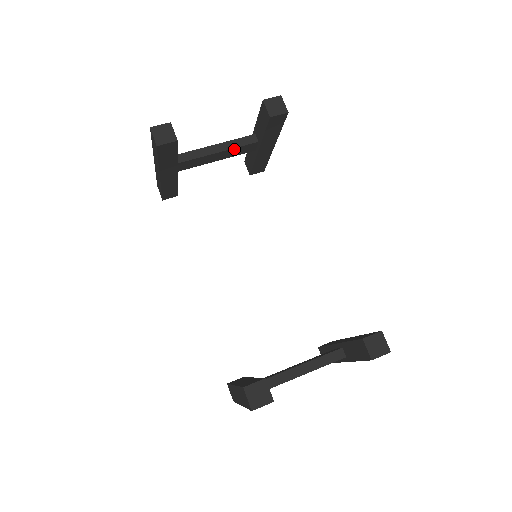
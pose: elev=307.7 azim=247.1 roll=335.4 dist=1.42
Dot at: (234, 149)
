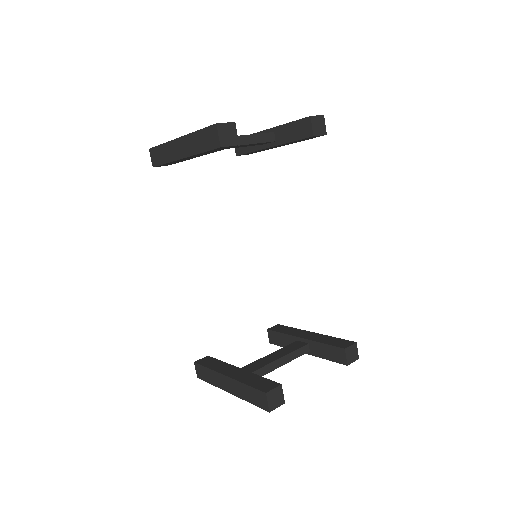
Dot at: (254, 143)
